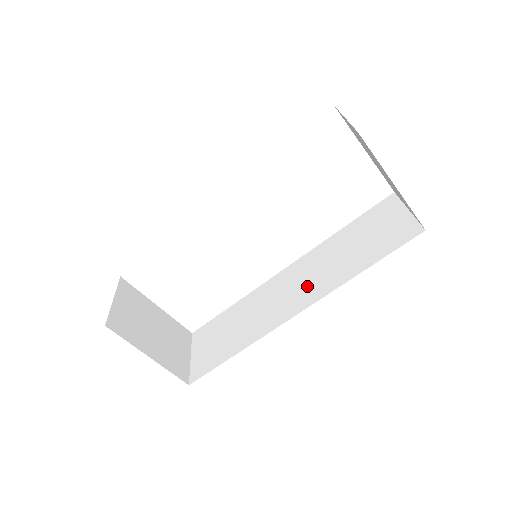
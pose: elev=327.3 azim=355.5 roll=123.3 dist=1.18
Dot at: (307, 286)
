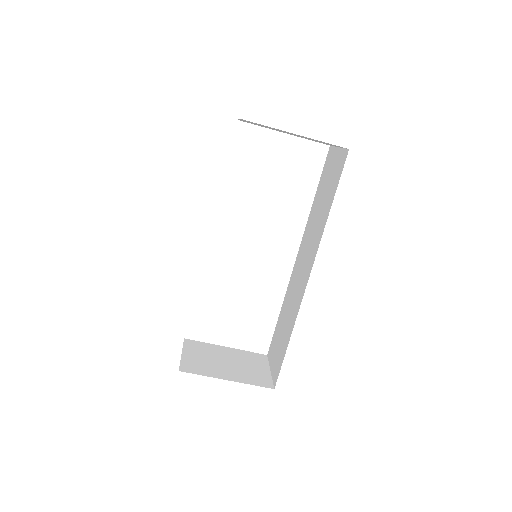
Dot at: (309, 254)
